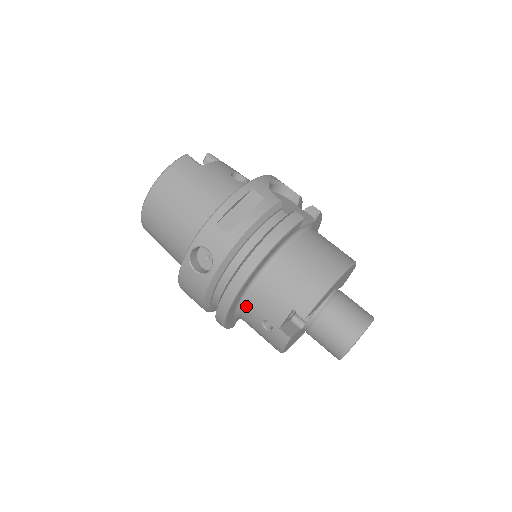
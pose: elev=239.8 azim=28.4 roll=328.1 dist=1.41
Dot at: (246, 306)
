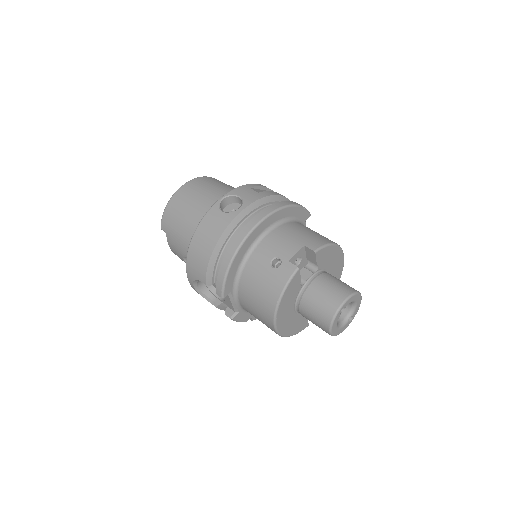
Dot at: (258, 249)
